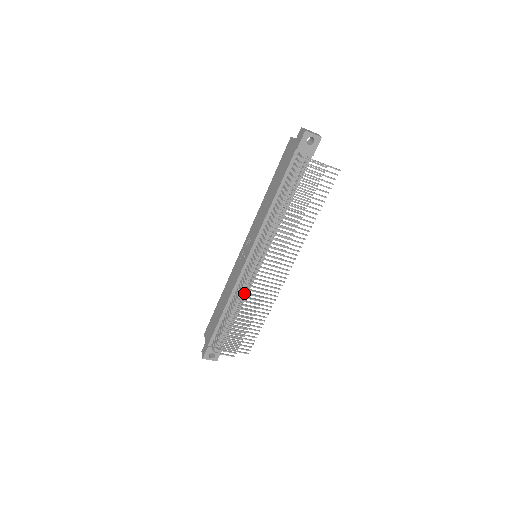
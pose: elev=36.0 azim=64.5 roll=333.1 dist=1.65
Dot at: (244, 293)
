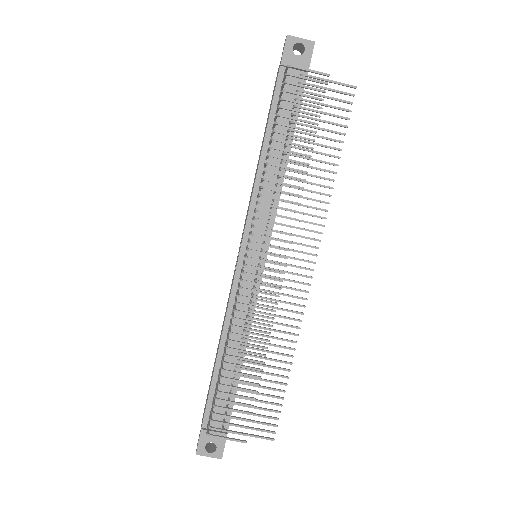
Dot at: (239, 311)
